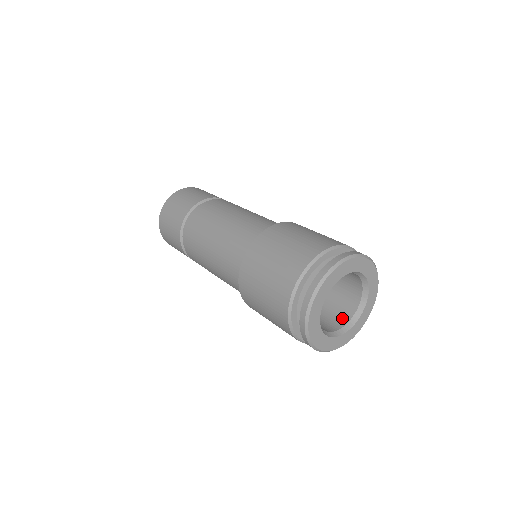
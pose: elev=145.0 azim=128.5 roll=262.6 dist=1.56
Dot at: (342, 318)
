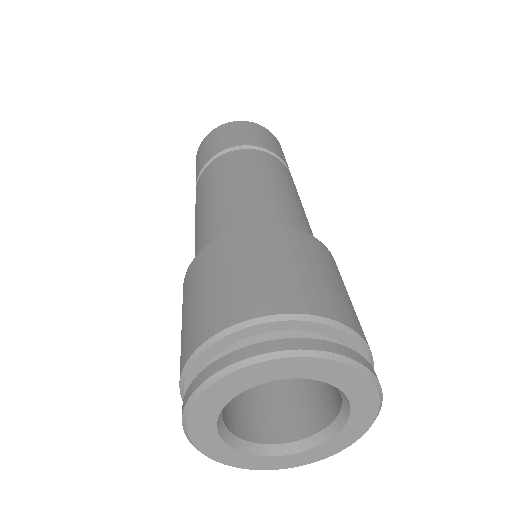
Dot at: (292, 427)
